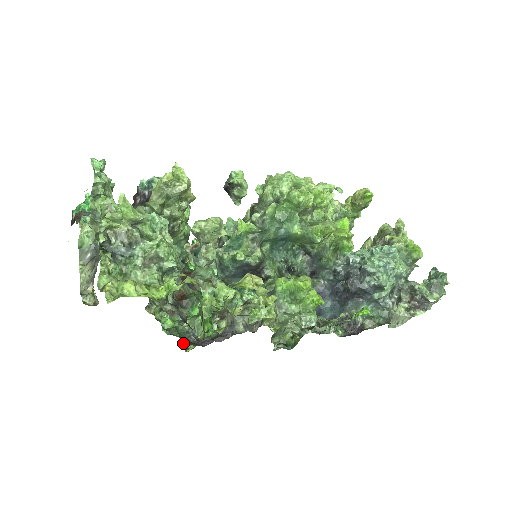
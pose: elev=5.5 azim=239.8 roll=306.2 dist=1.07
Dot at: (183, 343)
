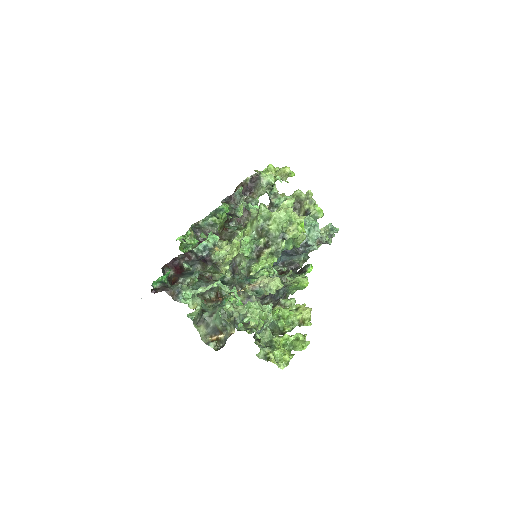
Dot at: occluded
